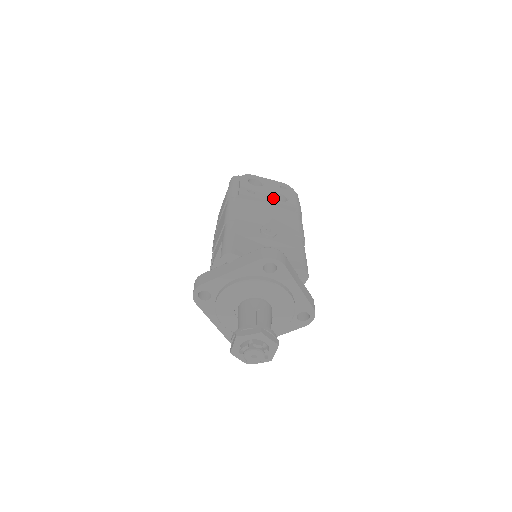
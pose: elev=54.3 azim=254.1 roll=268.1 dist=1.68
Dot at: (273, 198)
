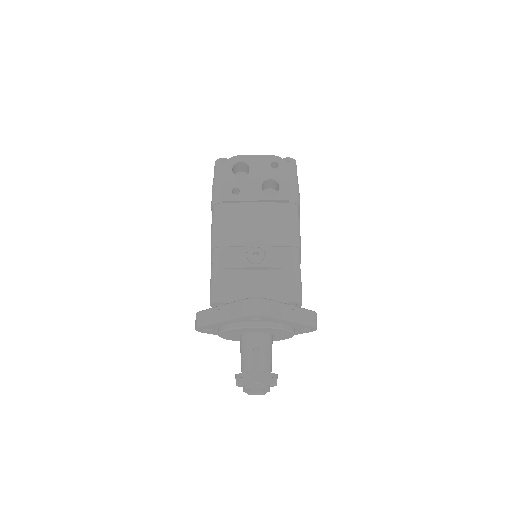
Dot at: (261, 193)
